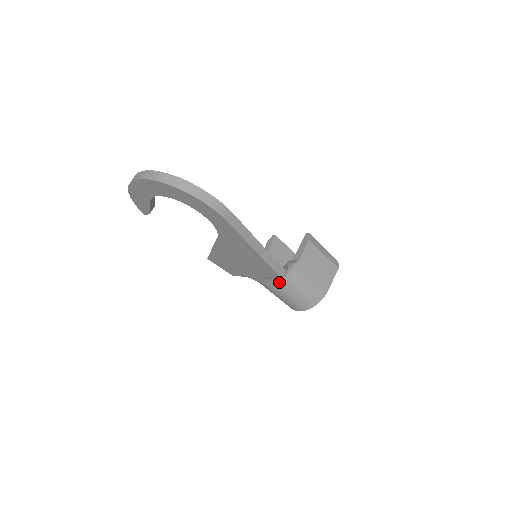
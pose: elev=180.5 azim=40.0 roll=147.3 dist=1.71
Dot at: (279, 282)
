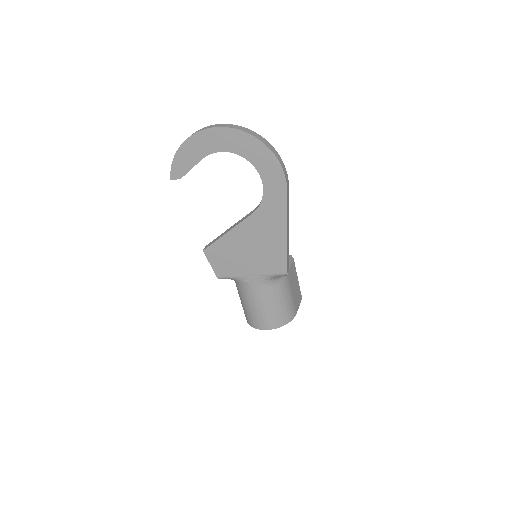
Dot at: (271, 286)
